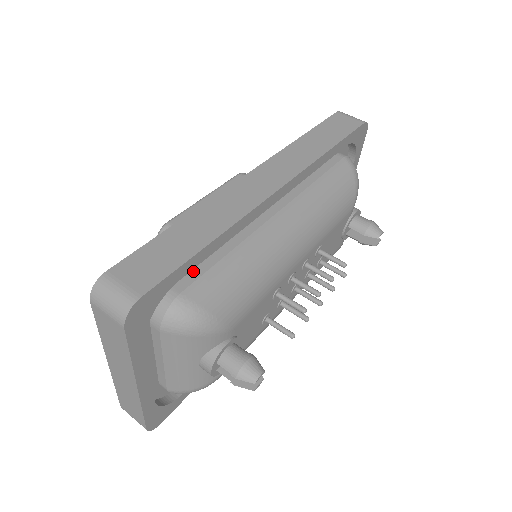
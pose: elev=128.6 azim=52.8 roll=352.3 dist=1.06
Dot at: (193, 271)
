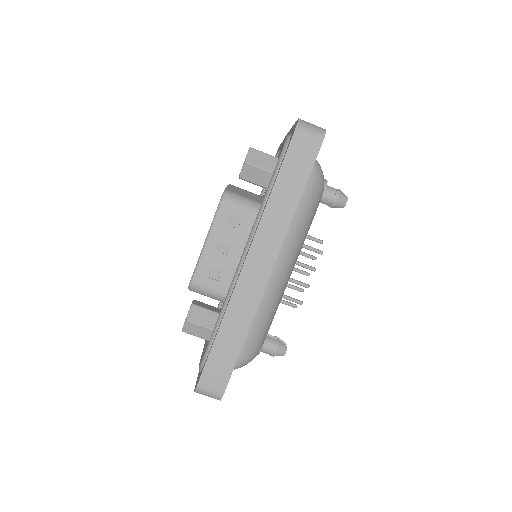
Dot at: occluded
